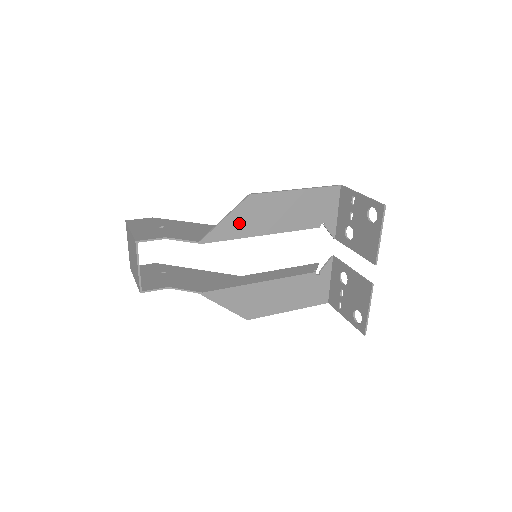
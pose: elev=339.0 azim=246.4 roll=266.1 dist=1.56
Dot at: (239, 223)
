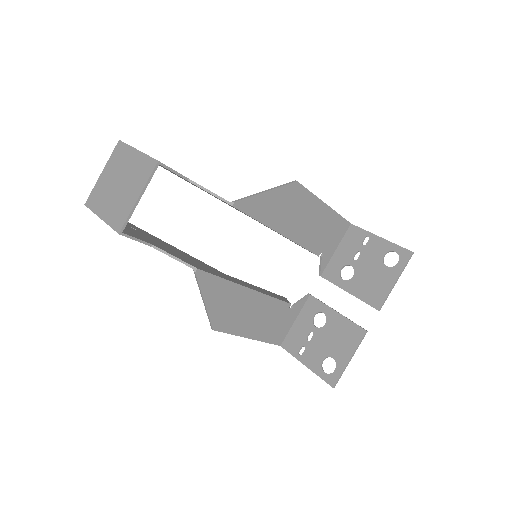
Dot at: (272, 206)
